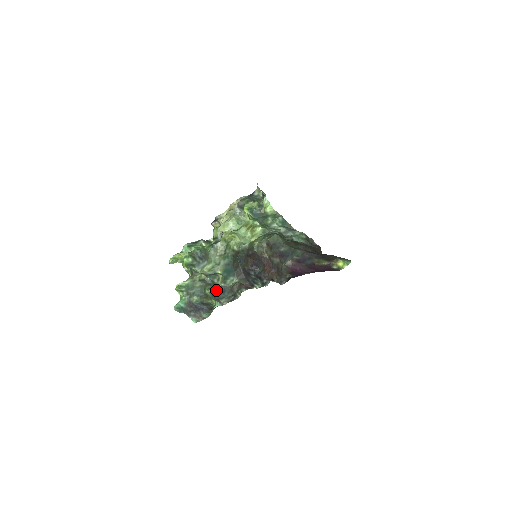
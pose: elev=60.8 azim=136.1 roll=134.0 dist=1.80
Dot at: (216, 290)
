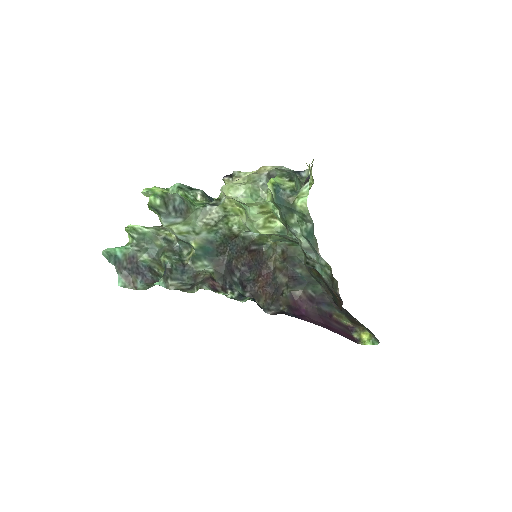
Dot at: (175, 264)
